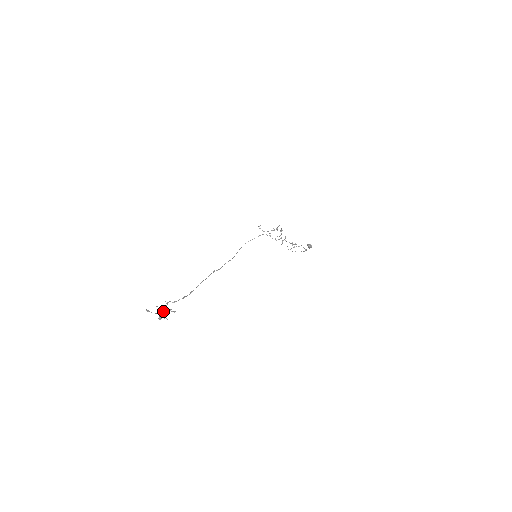
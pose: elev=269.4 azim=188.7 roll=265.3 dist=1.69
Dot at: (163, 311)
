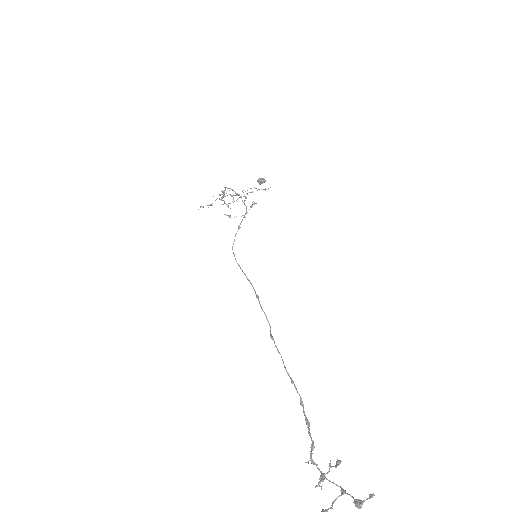
Dot at: occluded
